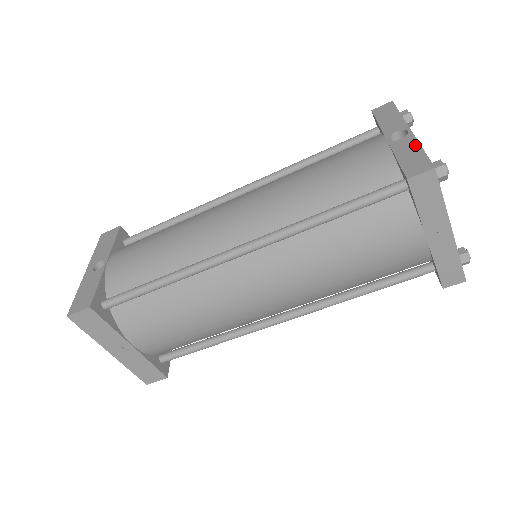
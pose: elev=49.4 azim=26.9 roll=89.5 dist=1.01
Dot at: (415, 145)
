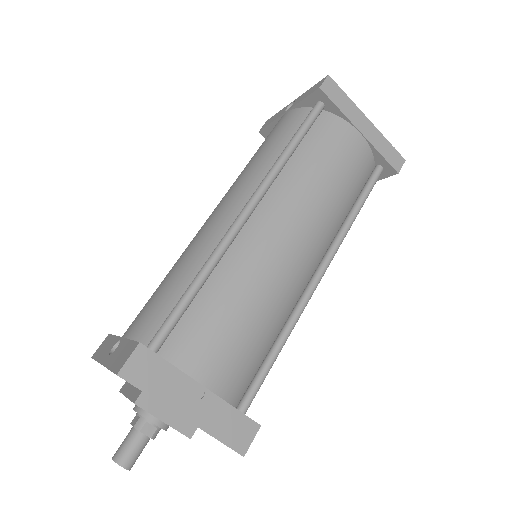
Dot at: (305, 93)
